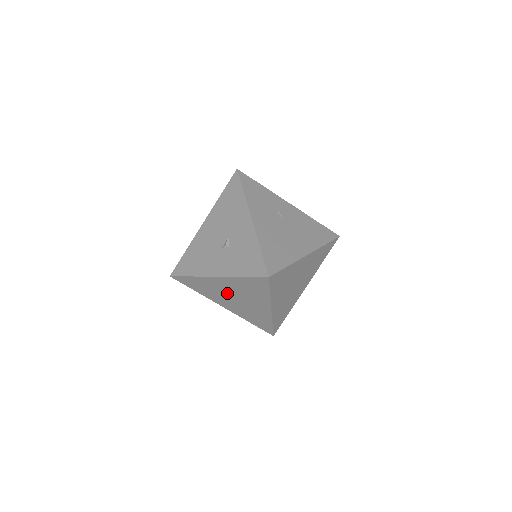
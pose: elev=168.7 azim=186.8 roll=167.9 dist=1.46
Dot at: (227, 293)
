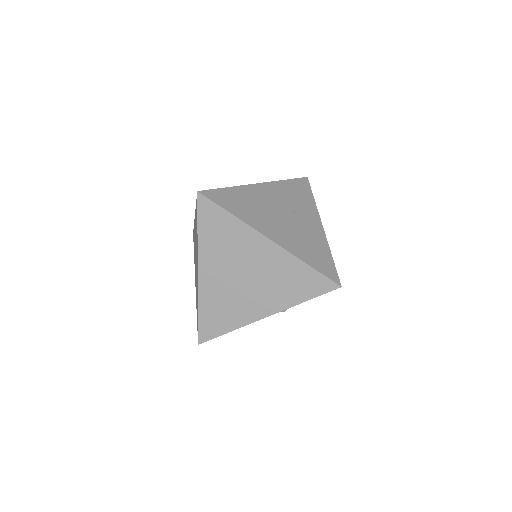
Dot at: occluded
